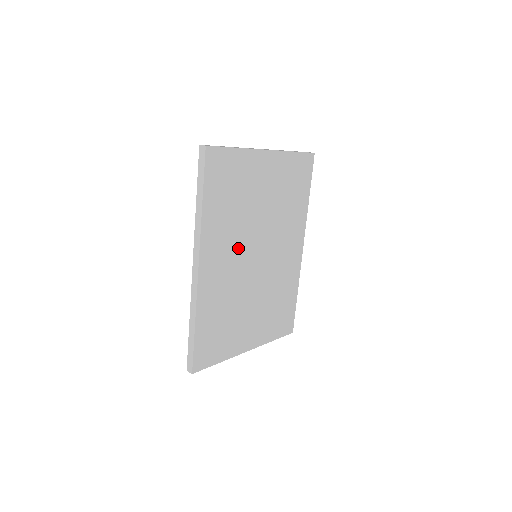
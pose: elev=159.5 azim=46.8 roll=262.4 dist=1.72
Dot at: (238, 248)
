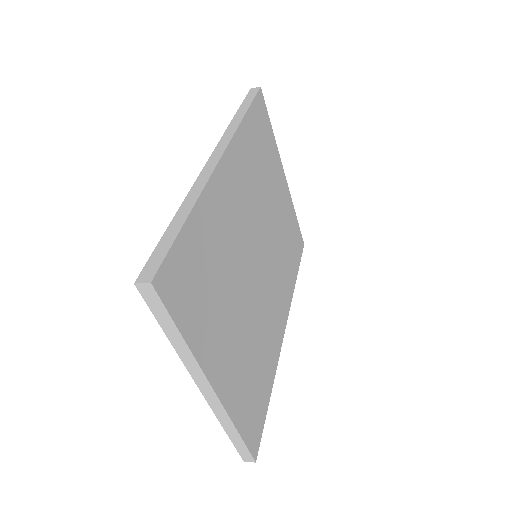
Dot at: (250, 211)
